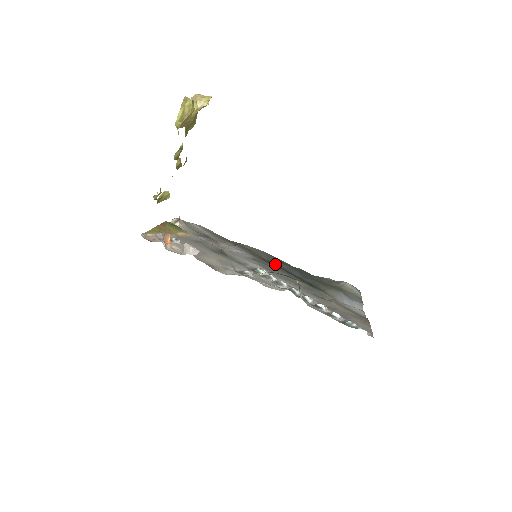
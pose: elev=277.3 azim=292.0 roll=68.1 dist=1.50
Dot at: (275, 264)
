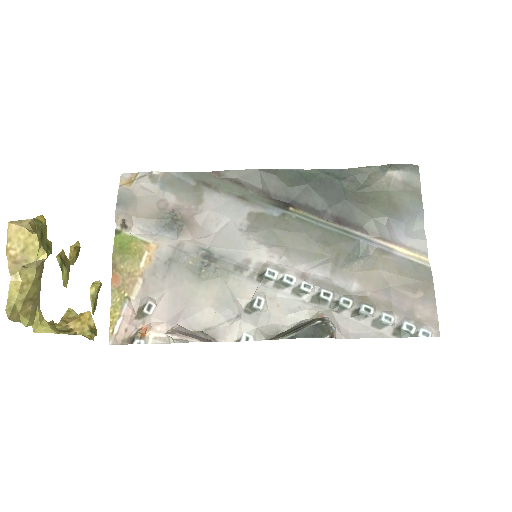
Dot at: (282, 197)
